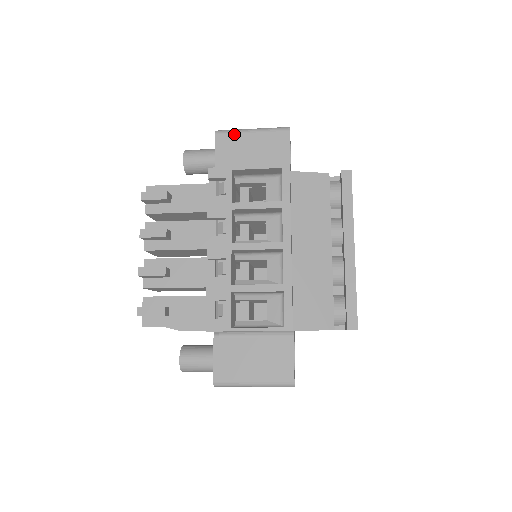
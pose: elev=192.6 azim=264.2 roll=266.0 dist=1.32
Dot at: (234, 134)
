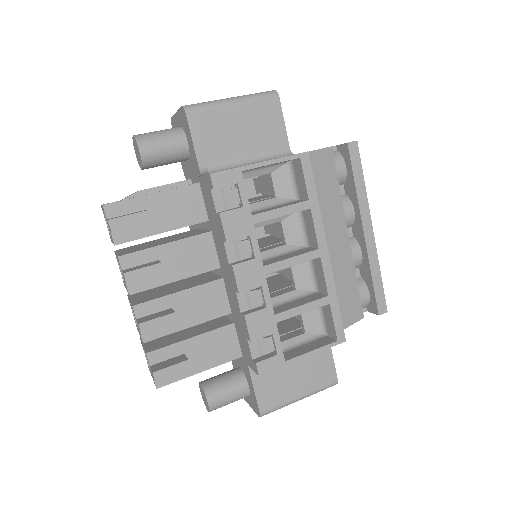
Dot at: (211, 110)
